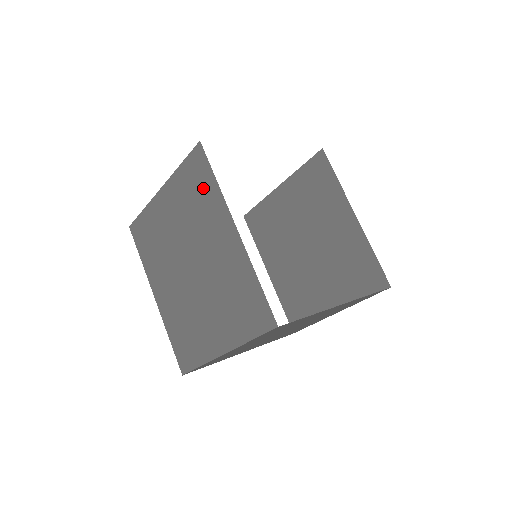
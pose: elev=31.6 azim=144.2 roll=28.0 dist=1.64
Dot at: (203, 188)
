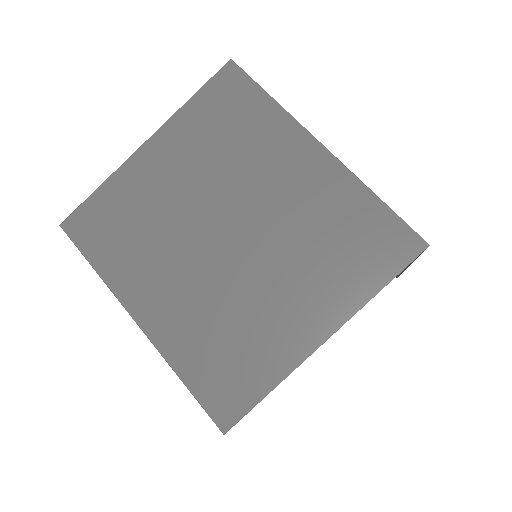
Dot at: occluded
